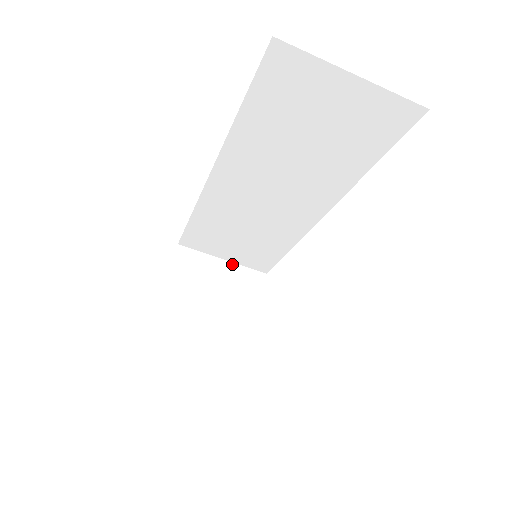
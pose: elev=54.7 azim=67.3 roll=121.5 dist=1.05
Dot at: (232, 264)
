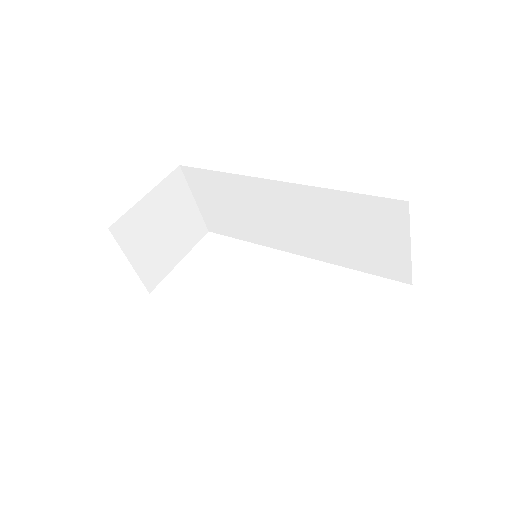
Dot at: (197, 208)
